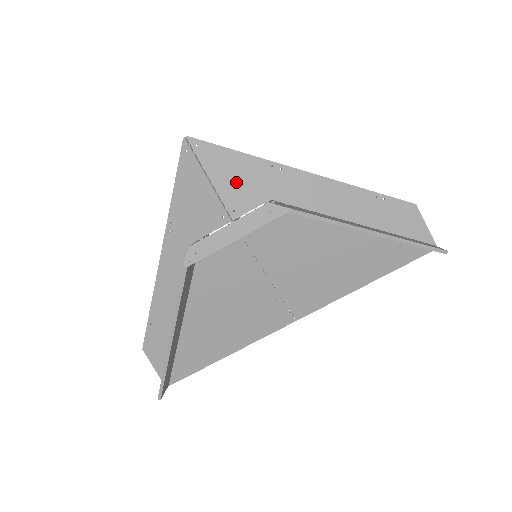
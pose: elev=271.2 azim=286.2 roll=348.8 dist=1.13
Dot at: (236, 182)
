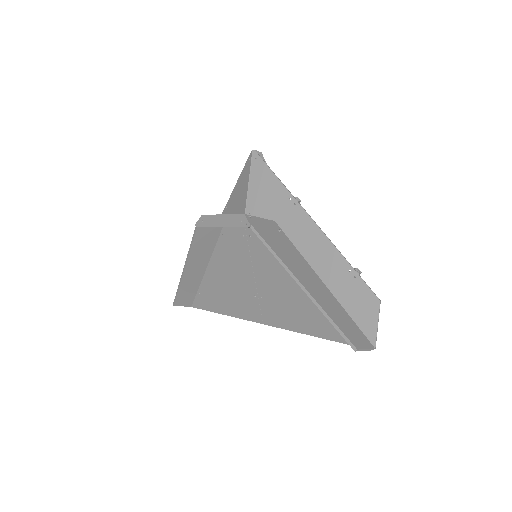
Dot at: (262, 196)
